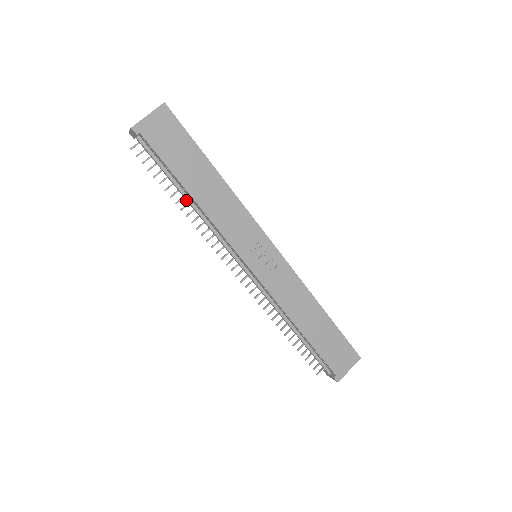
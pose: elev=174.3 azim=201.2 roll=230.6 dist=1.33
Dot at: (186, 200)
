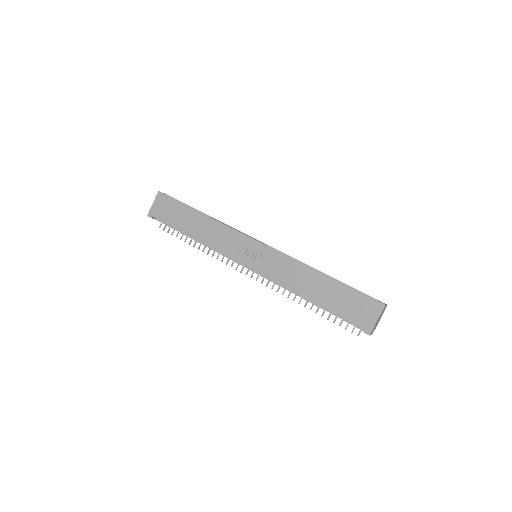
Dot at: (196, 241)
